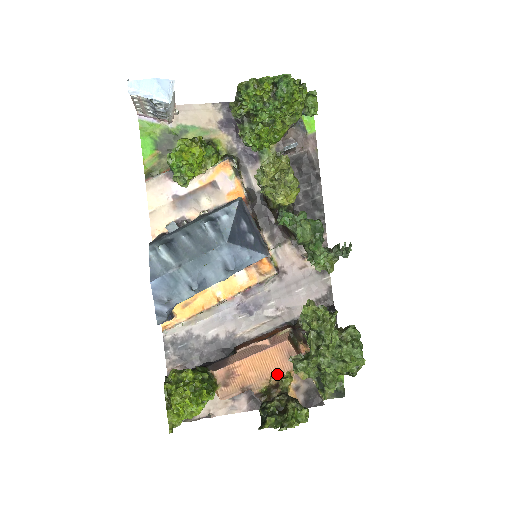
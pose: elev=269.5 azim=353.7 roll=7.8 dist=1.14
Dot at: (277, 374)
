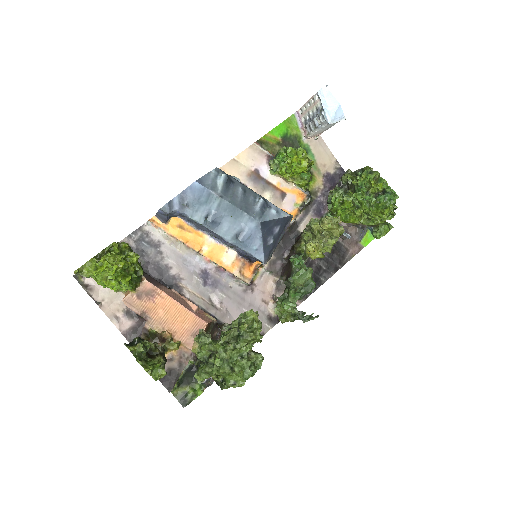
Dot at: (173, 334)
